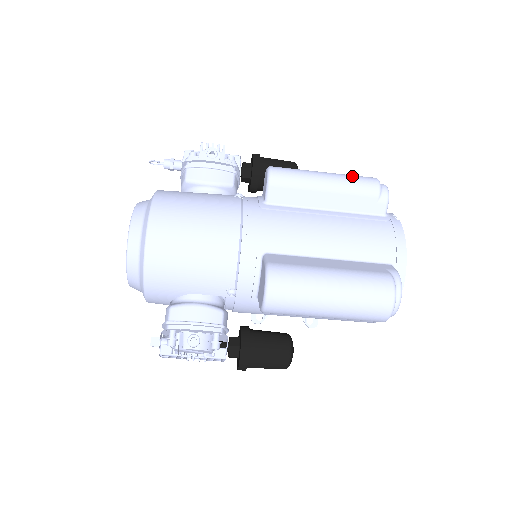
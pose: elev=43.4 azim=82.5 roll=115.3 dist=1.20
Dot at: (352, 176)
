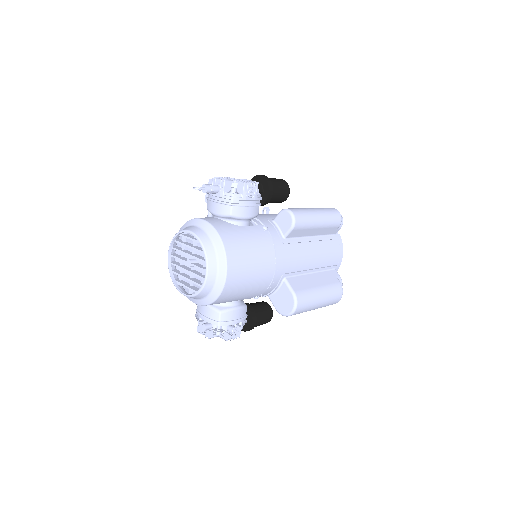
Dot at: (330, 214)
